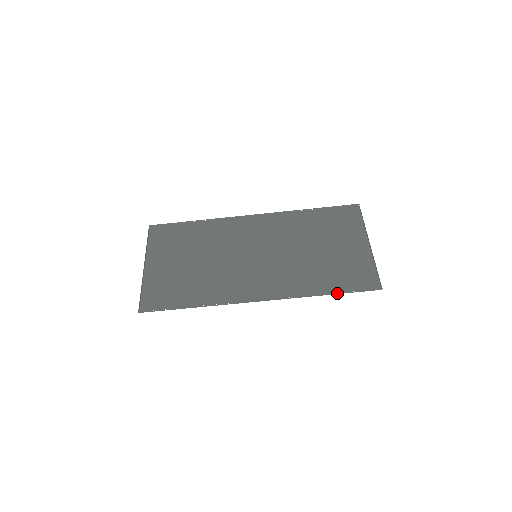
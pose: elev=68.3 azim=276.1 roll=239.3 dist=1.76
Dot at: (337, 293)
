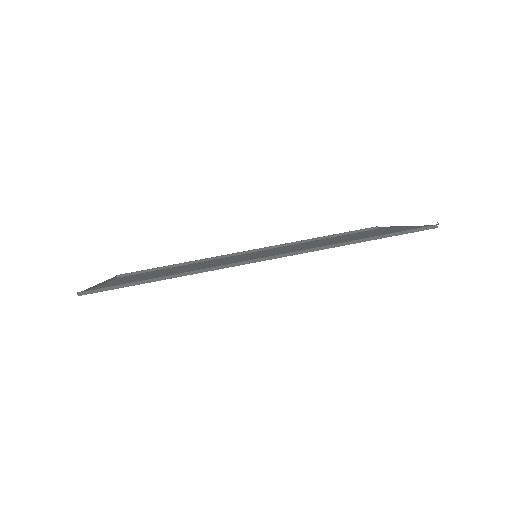
Dot at: (376, 236)
